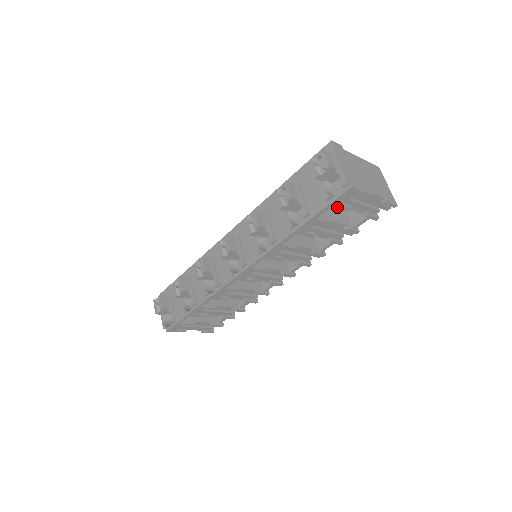
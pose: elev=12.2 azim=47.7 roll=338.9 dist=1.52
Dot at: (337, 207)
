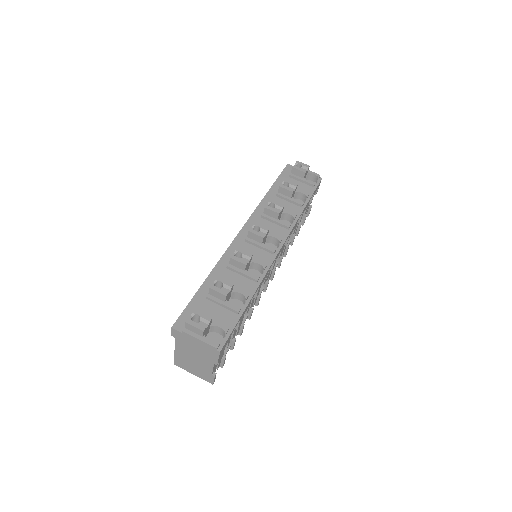
Dot at: occluded
